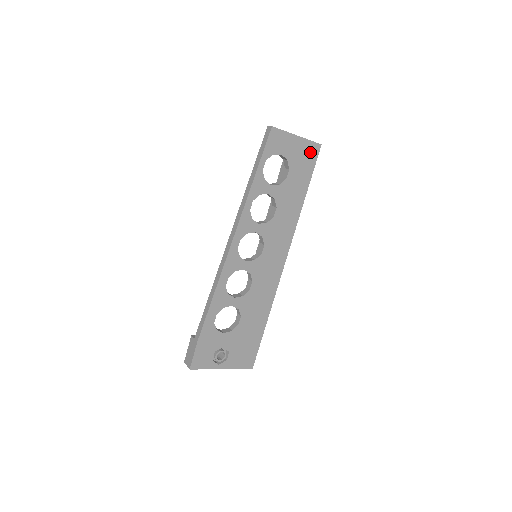
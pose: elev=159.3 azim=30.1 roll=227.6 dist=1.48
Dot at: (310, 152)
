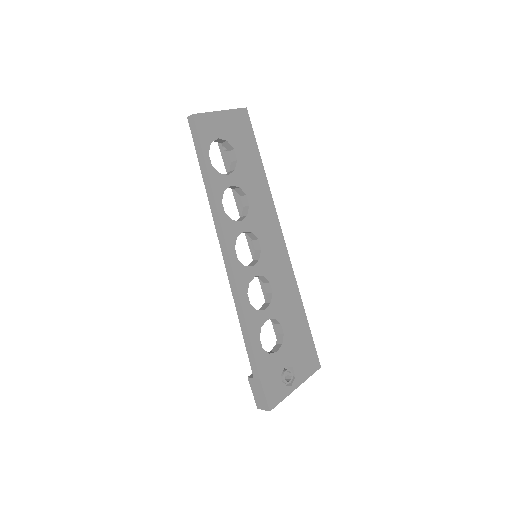
Dot at: (241, 121)
